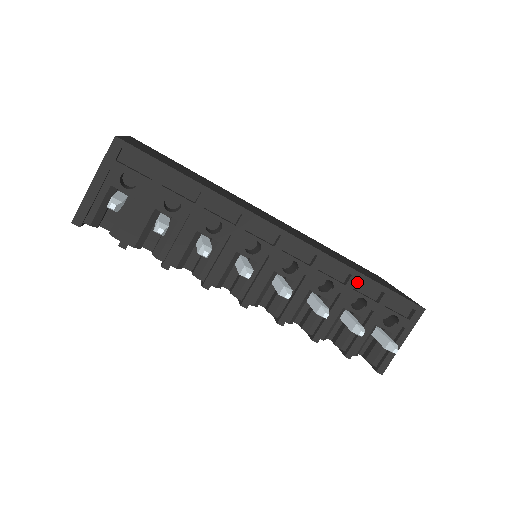
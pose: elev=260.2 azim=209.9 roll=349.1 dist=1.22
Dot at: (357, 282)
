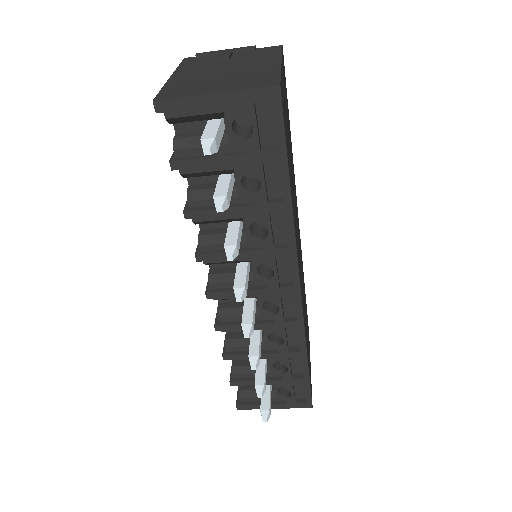
Dot at: occluded
